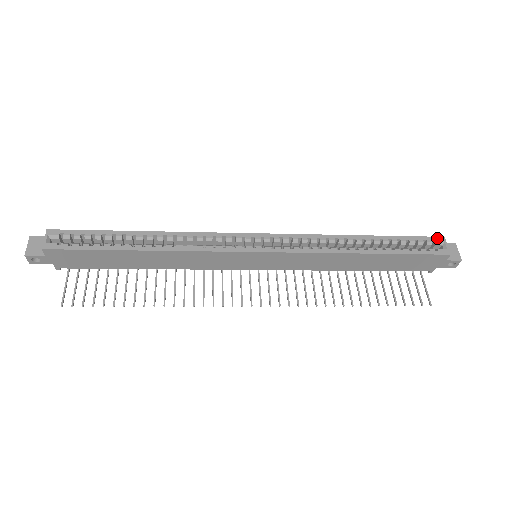
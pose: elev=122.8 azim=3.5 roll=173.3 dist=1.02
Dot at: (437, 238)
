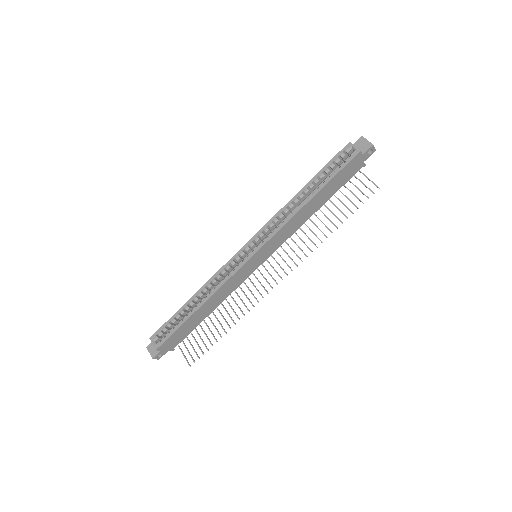
Dot at: (345, 147)
